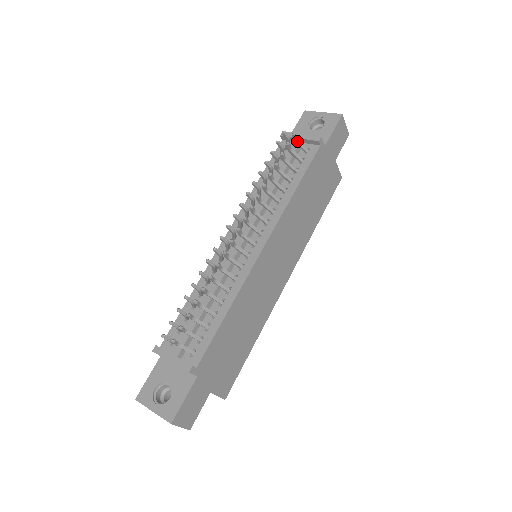
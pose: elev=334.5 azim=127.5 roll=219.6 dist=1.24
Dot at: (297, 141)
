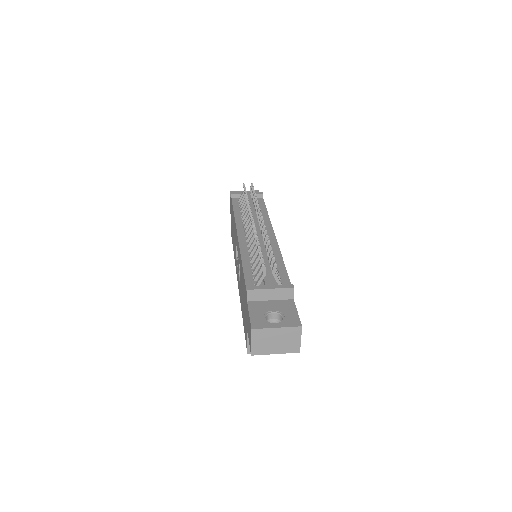
Dot at: occluded
